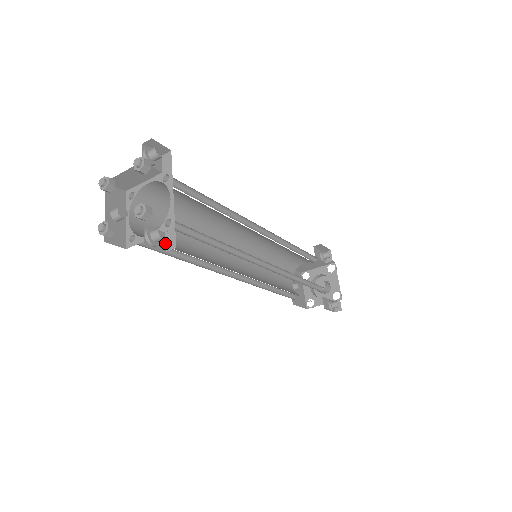
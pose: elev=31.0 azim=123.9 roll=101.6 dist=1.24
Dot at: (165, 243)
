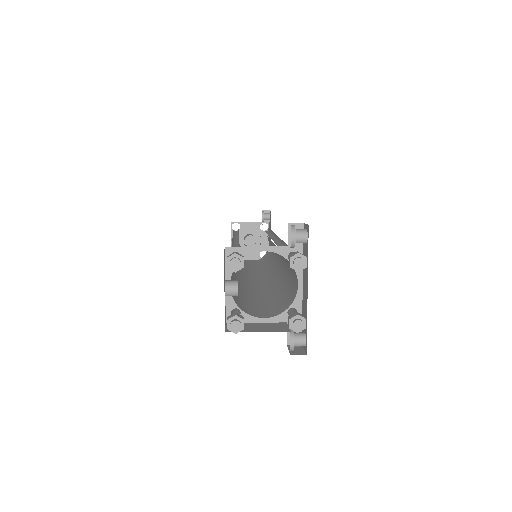
Dot at: (287, 335)
